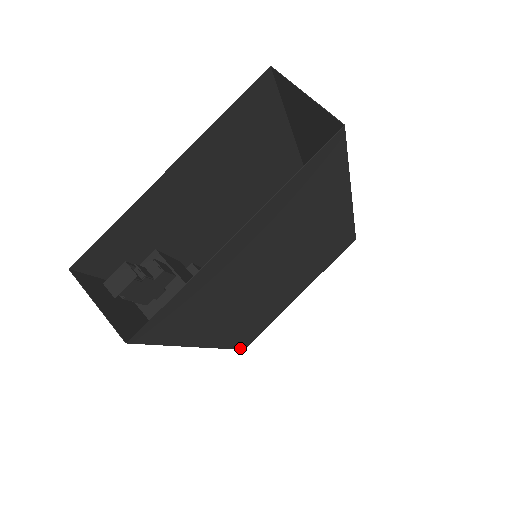
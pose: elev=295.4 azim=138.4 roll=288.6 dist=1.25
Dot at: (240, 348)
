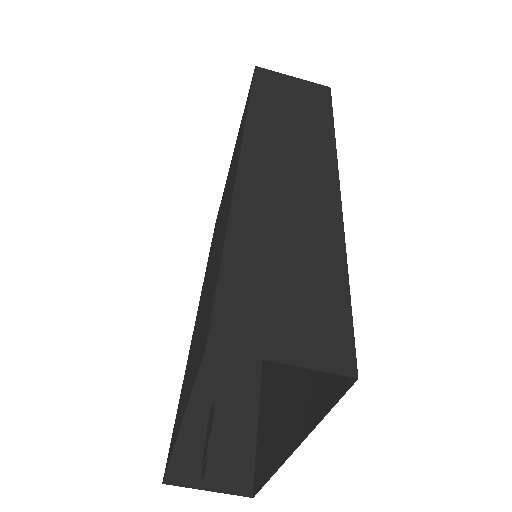
Dot at: occluded
